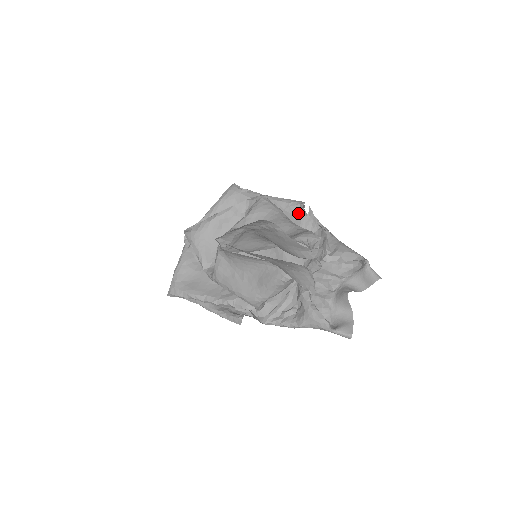
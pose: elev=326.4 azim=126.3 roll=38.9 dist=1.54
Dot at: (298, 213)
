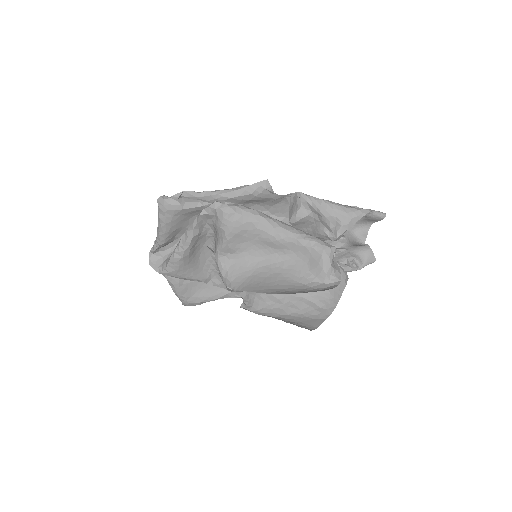
Dot at: (269, 197)
